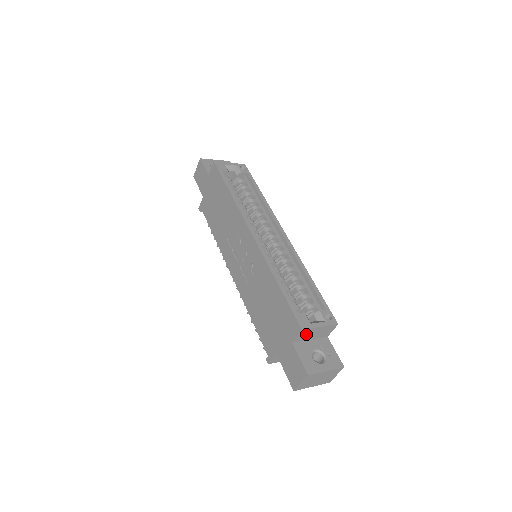
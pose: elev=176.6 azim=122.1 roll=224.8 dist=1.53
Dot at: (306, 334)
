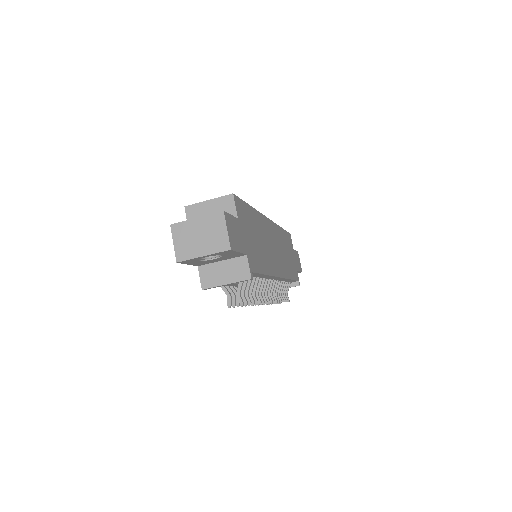
Dot at: (198, 215)
